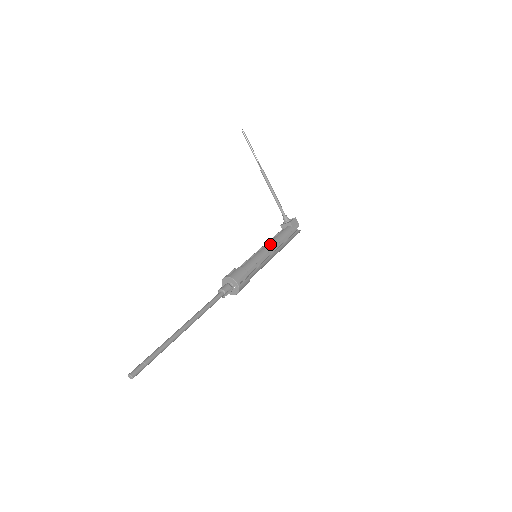
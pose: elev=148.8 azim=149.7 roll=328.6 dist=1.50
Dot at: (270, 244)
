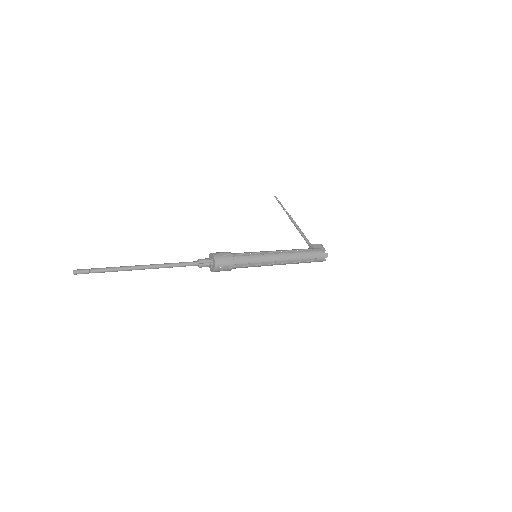
Dot at: occluded
